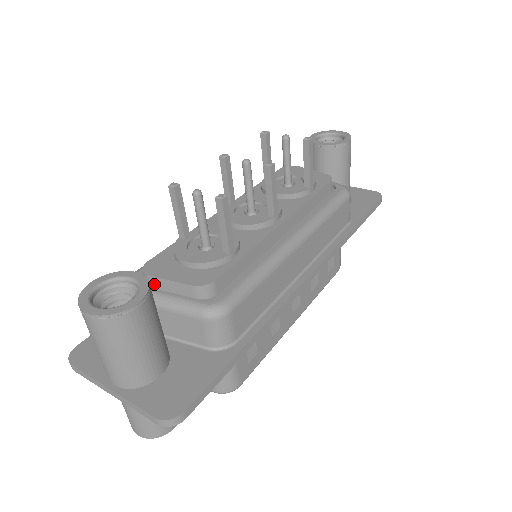
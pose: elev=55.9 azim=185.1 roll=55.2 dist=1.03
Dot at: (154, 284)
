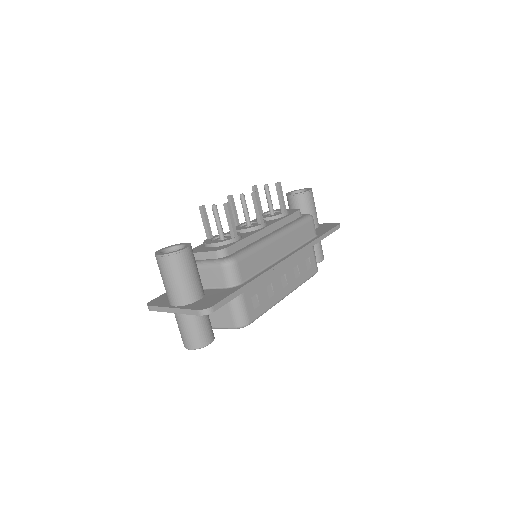
Dot at: occluded
